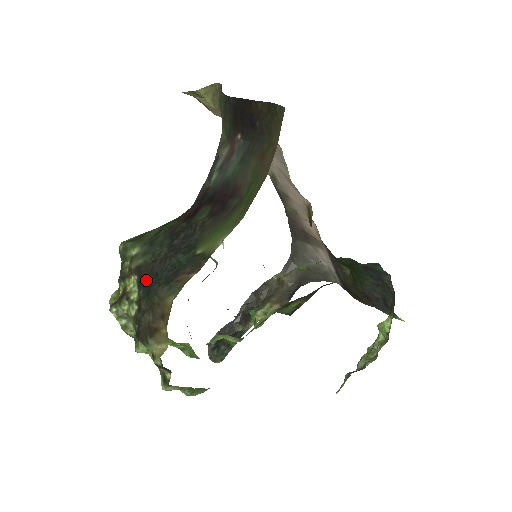
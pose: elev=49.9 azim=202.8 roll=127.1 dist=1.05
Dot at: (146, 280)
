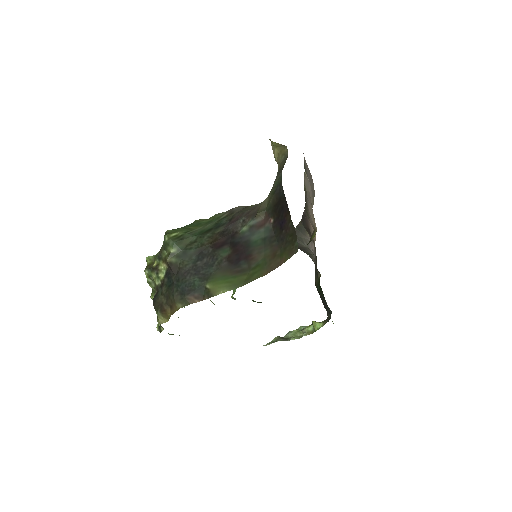
Dot at: (171, 277)
